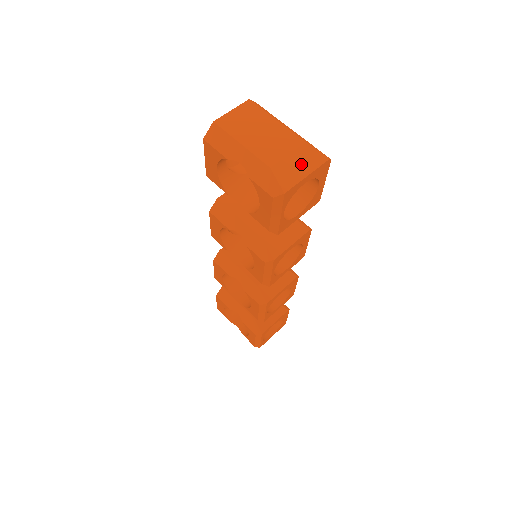
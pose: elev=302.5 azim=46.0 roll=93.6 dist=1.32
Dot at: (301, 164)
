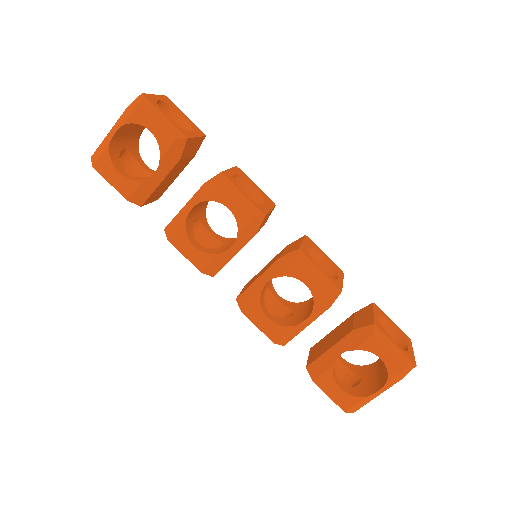
Dot at: occluded
